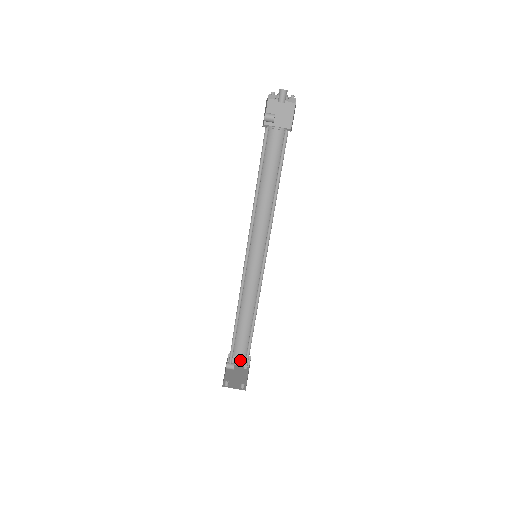
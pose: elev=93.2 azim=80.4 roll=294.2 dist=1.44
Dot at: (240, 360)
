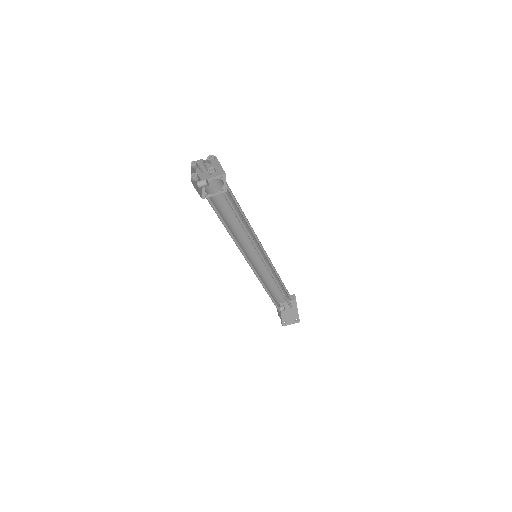
Dot at: occluded
